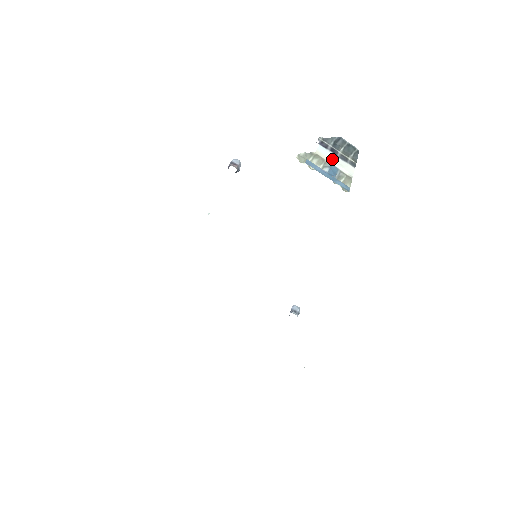
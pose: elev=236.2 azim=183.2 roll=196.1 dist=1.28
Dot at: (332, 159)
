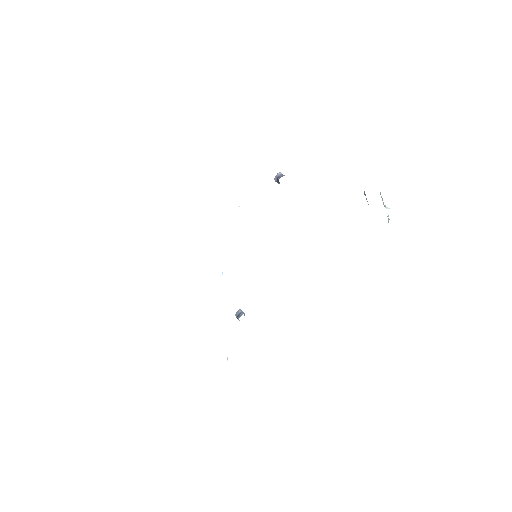
Dot at: occluded
